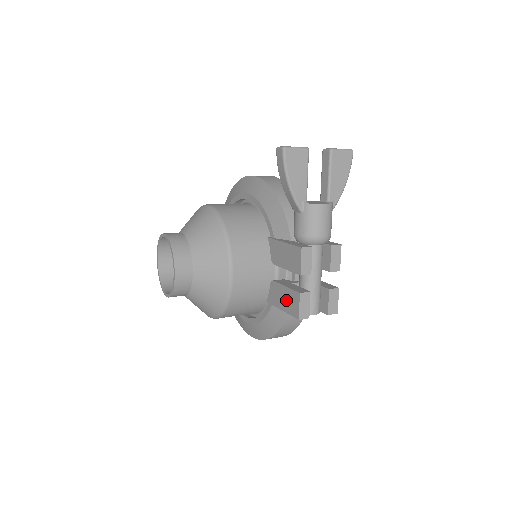
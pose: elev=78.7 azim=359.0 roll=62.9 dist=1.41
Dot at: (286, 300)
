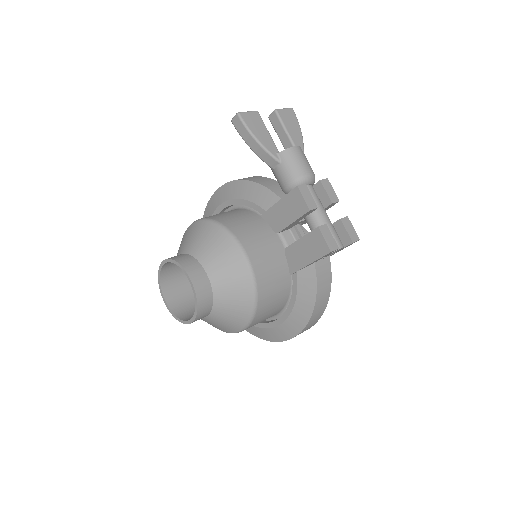
Dot at: (308, 249)
